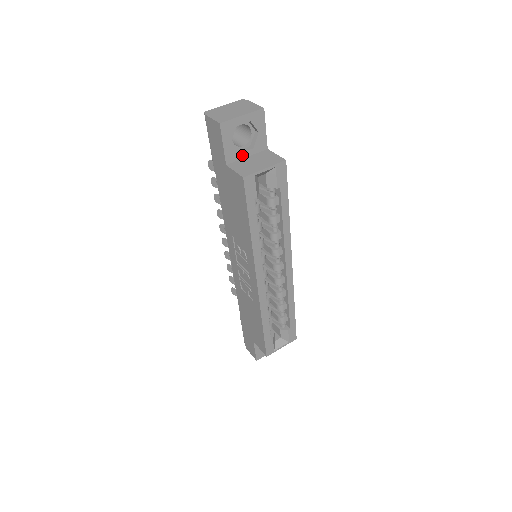
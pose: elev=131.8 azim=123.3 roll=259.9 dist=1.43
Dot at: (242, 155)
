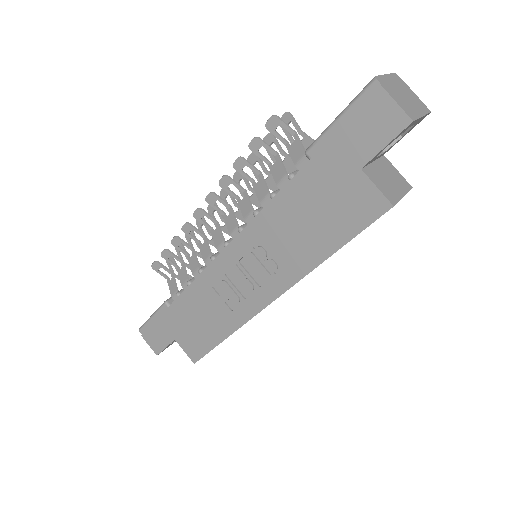
Dot at: (374, 159)
